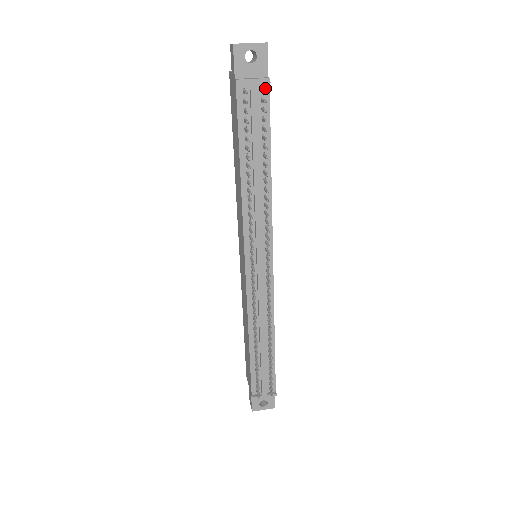
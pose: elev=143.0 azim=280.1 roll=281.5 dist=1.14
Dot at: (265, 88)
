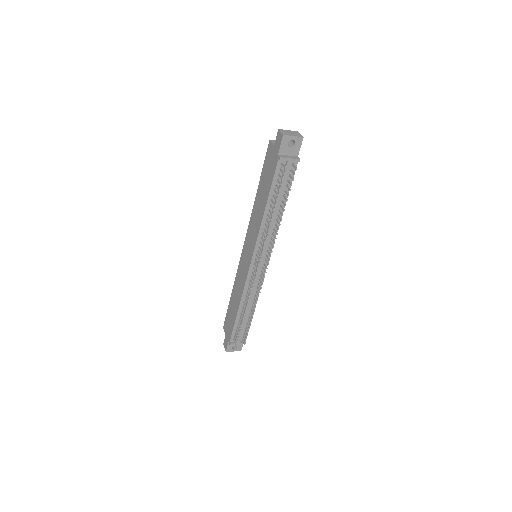
Dot at: (295, 163)
